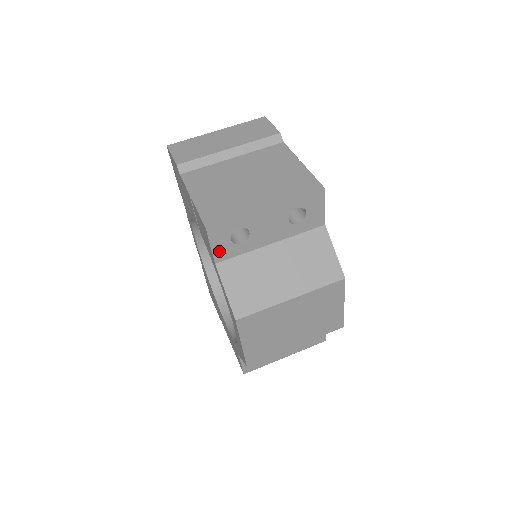
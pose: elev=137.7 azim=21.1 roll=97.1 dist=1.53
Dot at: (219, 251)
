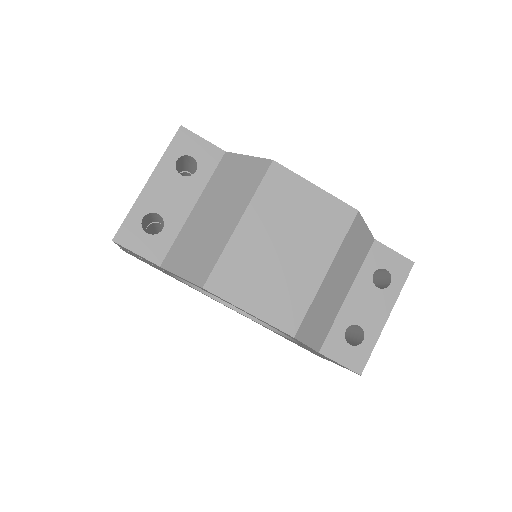
Dot at: (149, 252)
